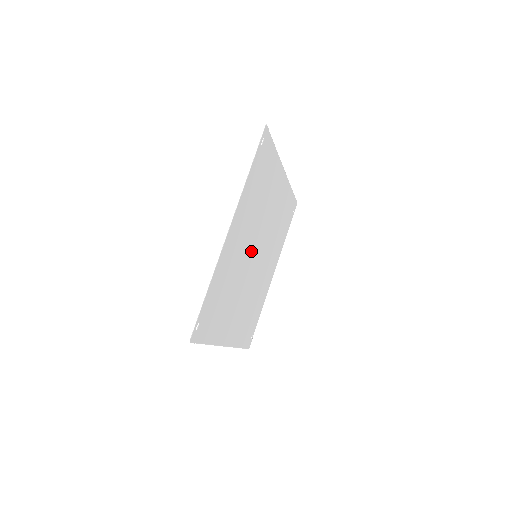
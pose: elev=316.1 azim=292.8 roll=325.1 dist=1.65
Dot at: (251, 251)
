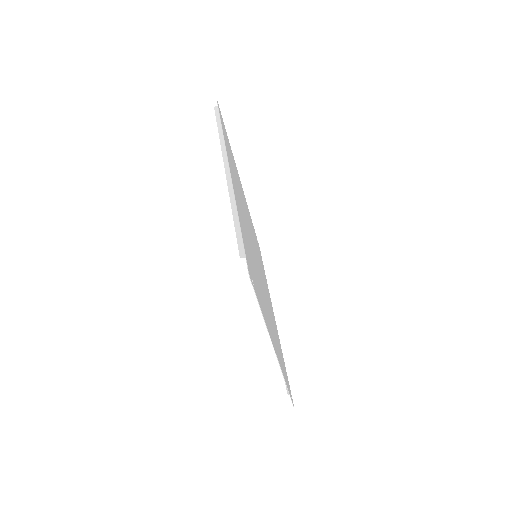
Dot at: occluded
